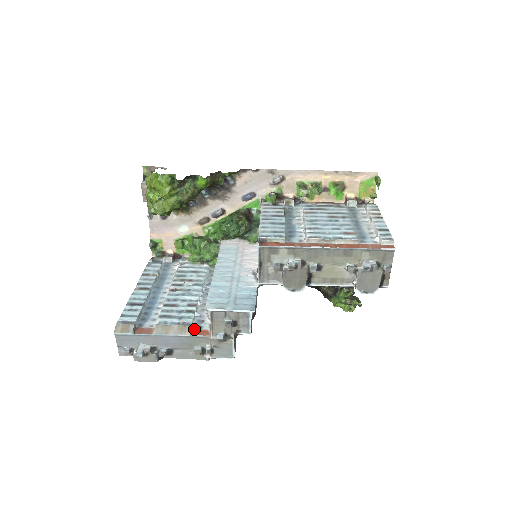
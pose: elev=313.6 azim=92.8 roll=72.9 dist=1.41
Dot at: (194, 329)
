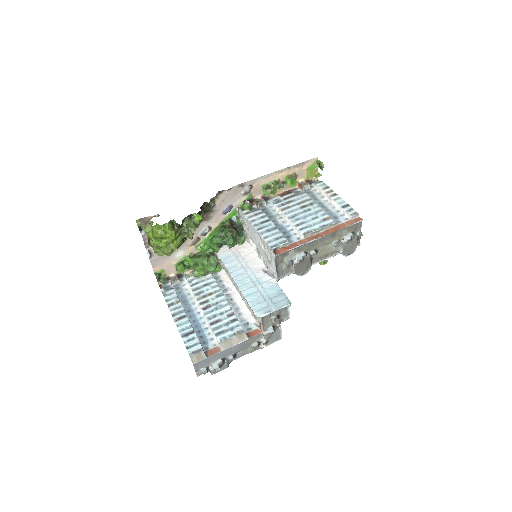
Dot at: (247, 333)
